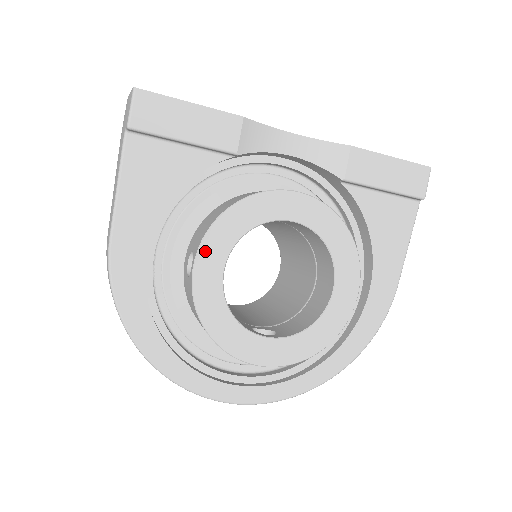
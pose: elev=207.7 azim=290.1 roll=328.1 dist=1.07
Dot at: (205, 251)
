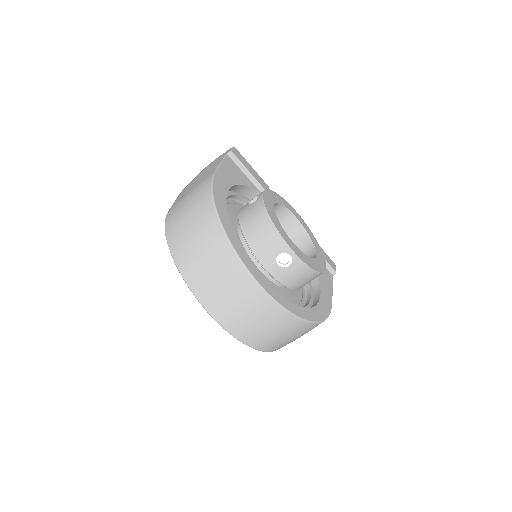
Dot at: (267, 193)
